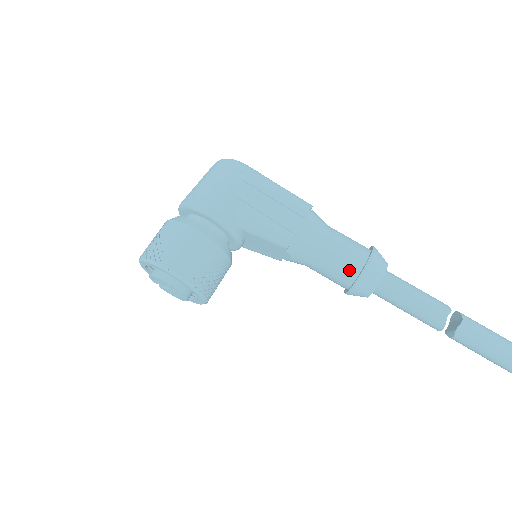
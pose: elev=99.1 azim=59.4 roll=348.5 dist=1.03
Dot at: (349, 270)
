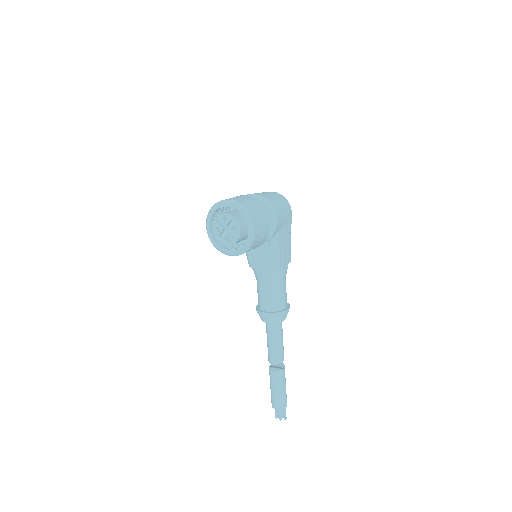
Dot at: (279, 305)
